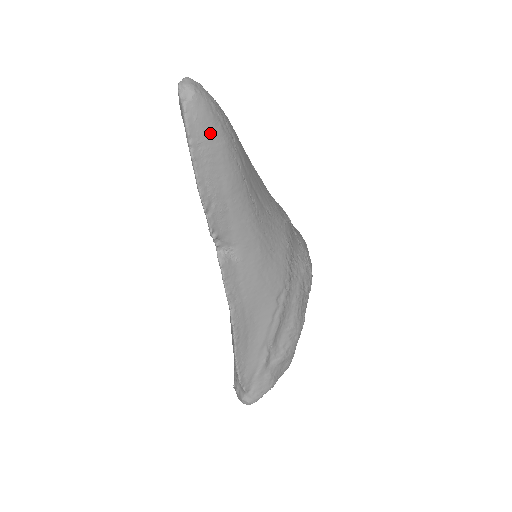
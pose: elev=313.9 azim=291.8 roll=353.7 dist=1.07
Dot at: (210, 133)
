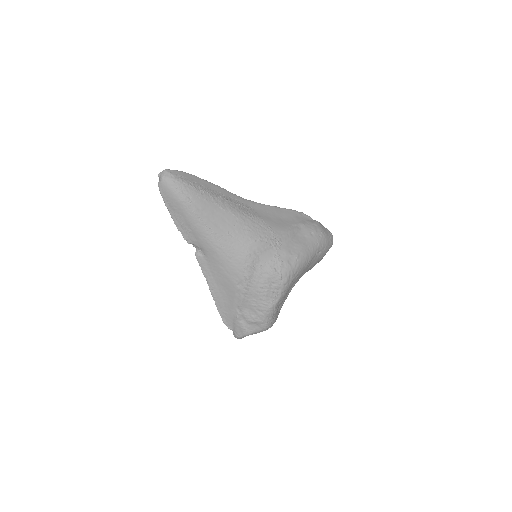
Dot at: (171, 196)
